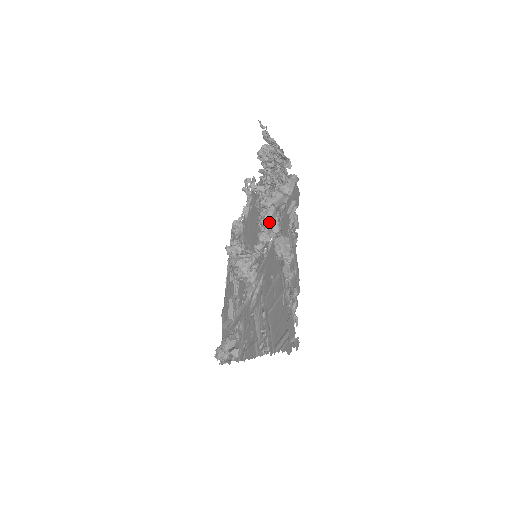
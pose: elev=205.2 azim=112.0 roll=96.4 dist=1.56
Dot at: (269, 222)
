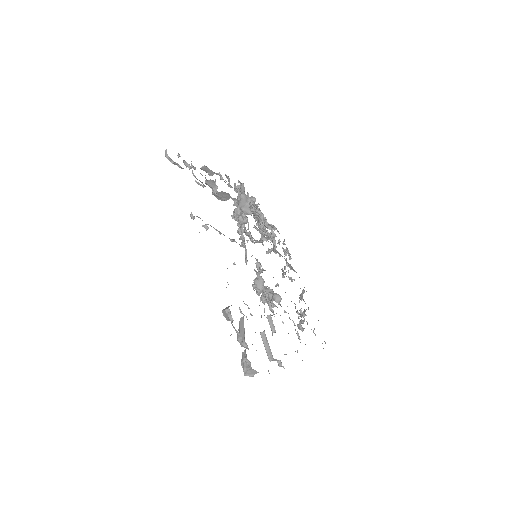
Dot at: occluded
